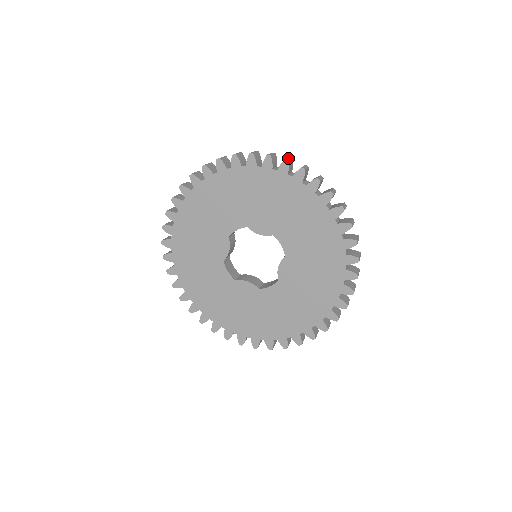
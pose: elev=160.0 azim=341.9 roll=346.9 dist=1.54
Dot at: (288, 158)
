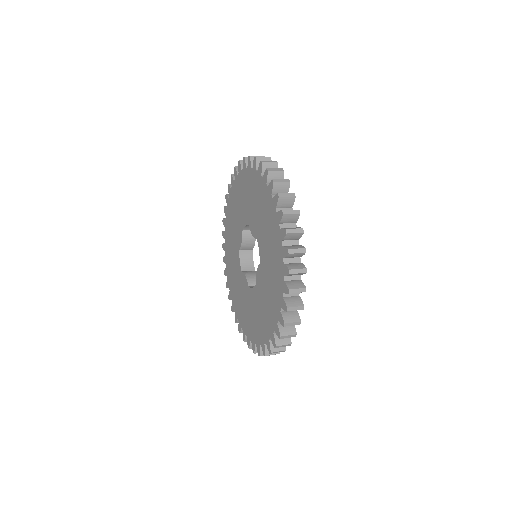
Dot at: (277, 168)
